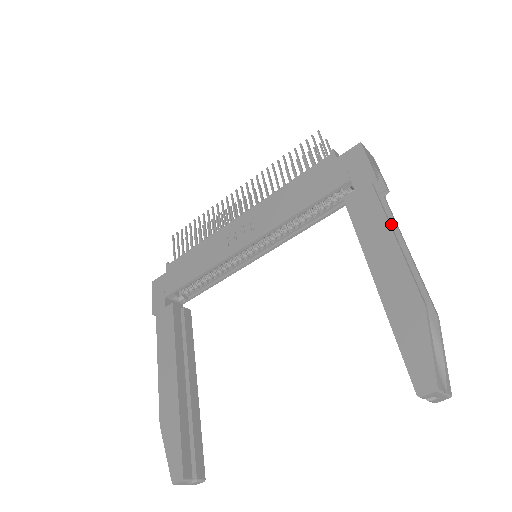
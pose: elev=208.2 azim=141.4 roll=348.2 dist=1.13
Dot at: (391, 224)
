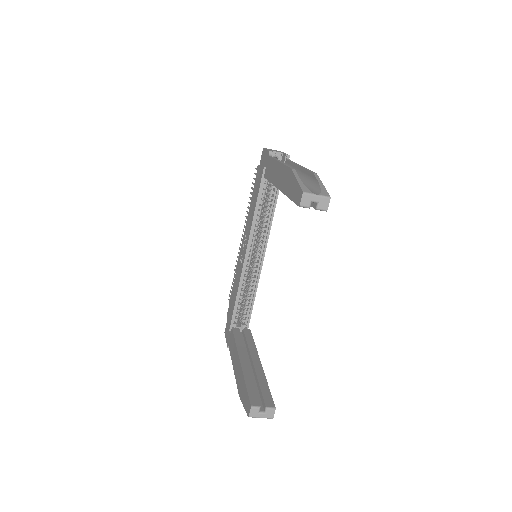
Dot at: (291, 165)
